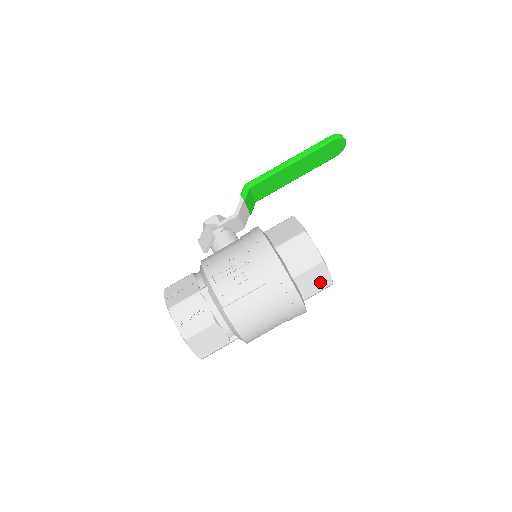
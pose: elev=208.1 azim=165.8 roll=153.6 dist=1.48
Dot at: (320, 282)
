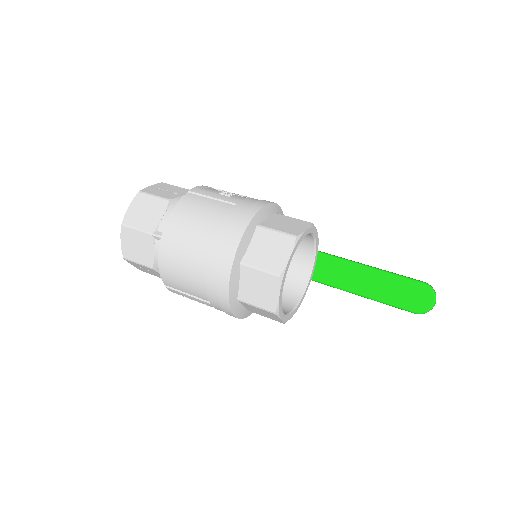
Dot at: (272, 259)
